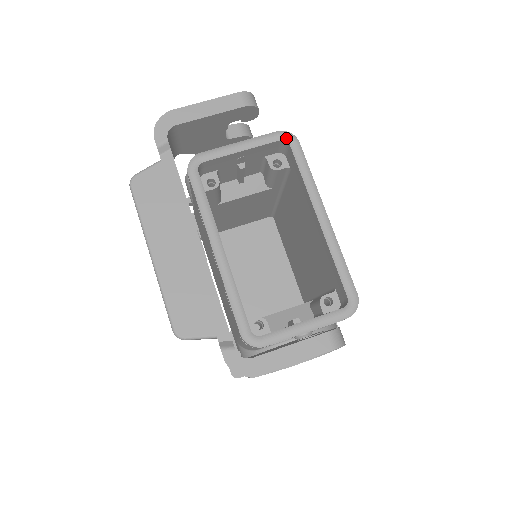
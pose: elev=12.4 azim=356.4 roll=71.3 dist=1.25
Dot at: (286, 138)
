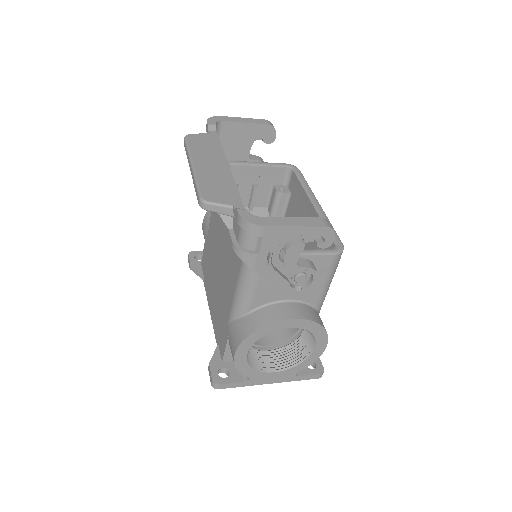
Dot at: (291, 167)
